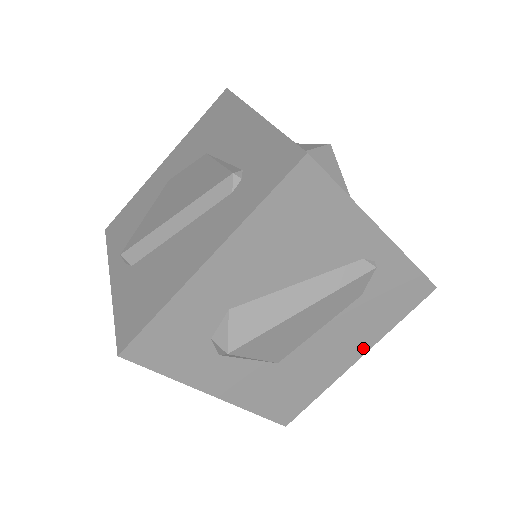
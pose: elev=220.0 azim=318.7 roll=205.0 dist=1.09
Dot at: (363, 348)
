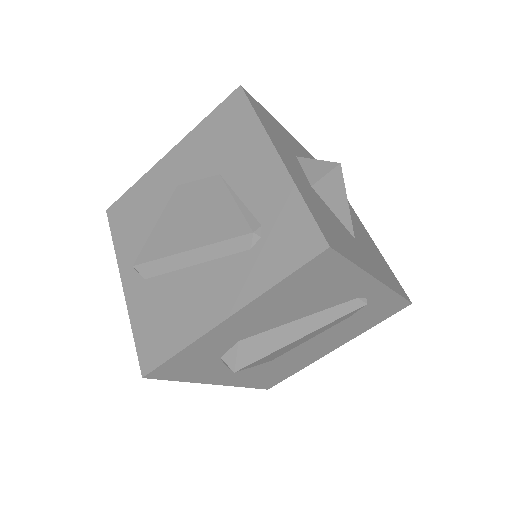
Dot at: (341, 343)
